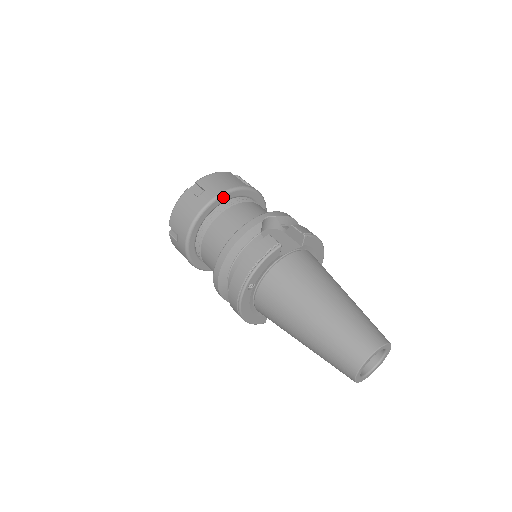
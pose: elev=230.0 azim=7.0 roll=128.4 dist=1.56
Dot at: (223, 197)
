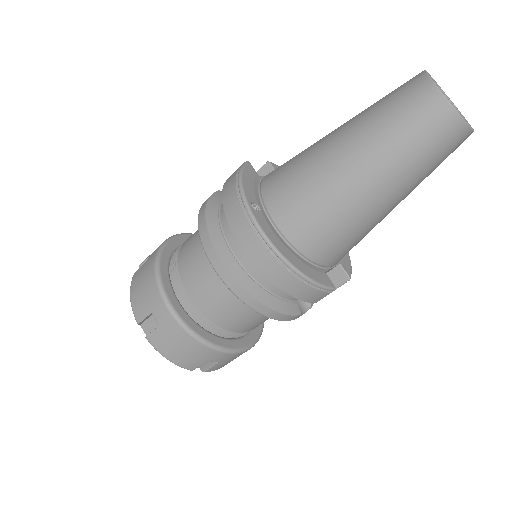
Dot at: (173, 241)
